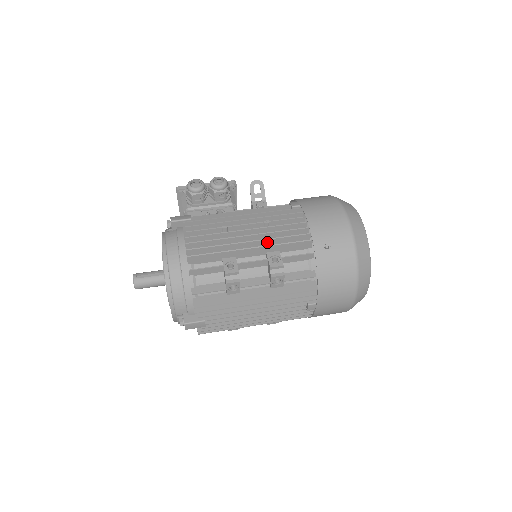
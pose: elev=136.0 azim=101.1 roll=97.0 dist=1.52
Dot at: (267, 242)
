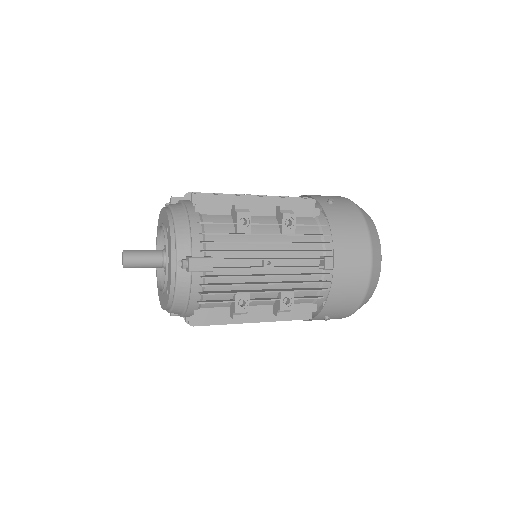
Dot at: occluded
